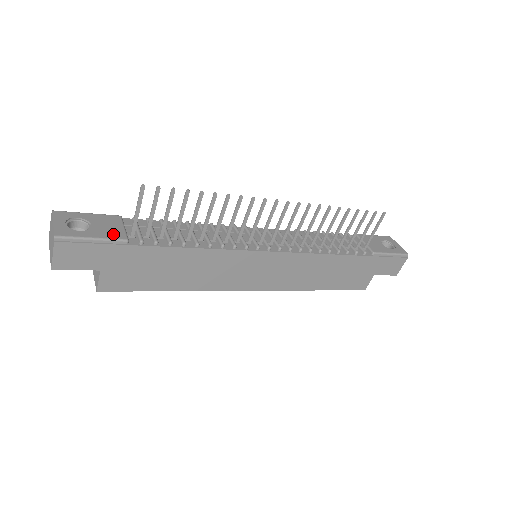
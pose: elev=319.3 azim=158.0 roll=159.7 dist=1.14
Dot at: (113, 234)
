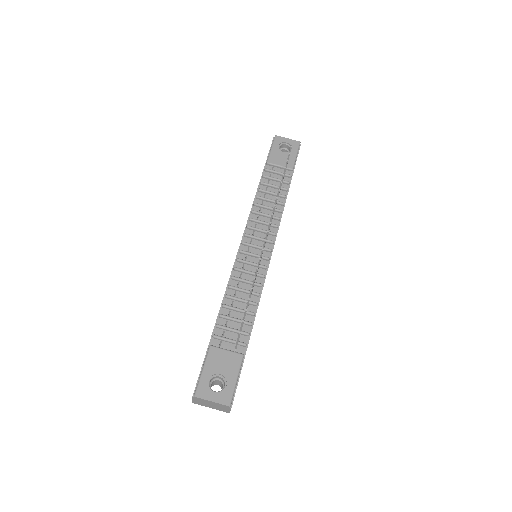
Dot at: (235, 363)
